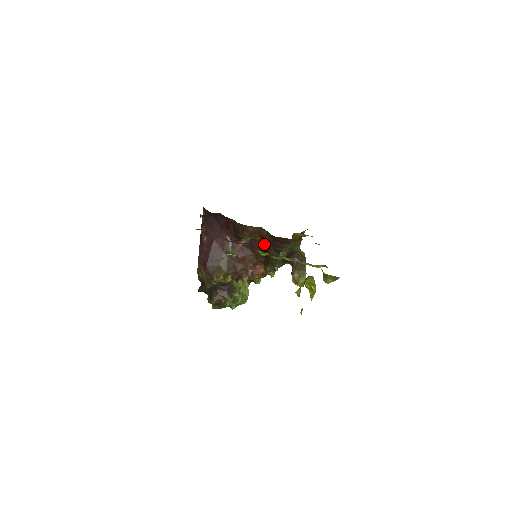
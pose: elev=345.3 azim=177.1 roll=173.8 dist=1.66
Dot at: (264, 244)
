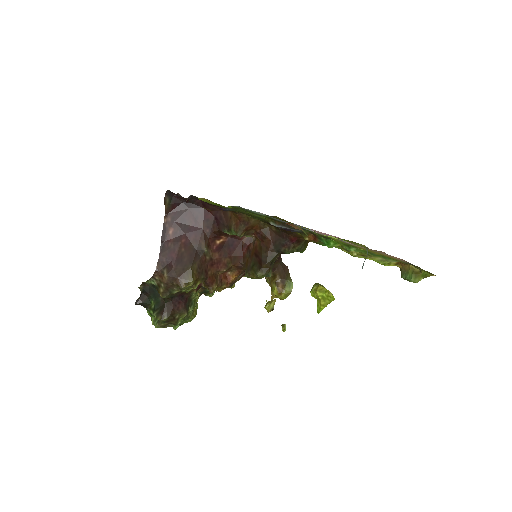
Dot at: (251, 244)
